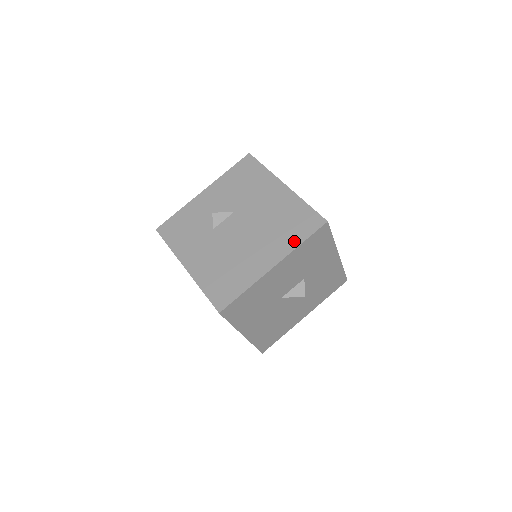
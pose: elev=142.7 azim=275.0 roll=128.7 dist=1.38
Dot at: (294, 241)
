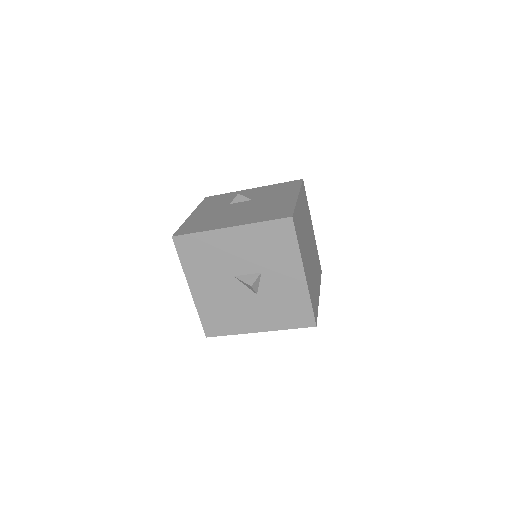
Dot at: (259, 219)
